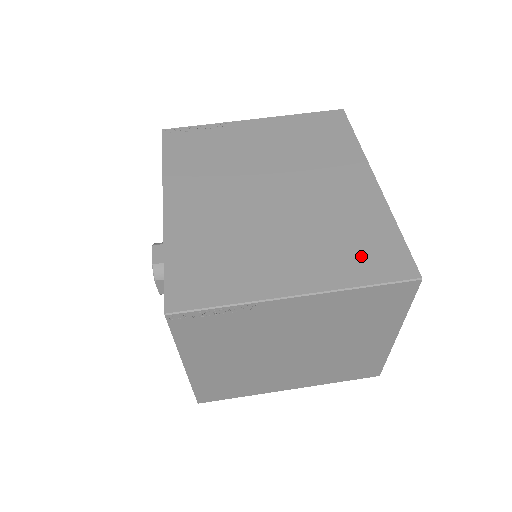
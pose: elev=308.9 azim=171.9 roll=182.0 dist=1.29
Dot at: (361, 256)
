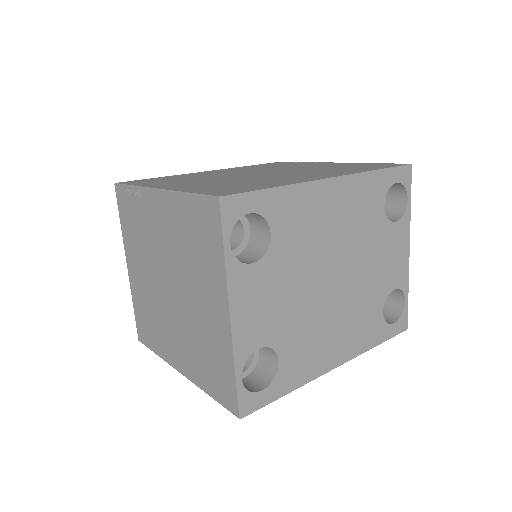
Dot at: (222, 188)
